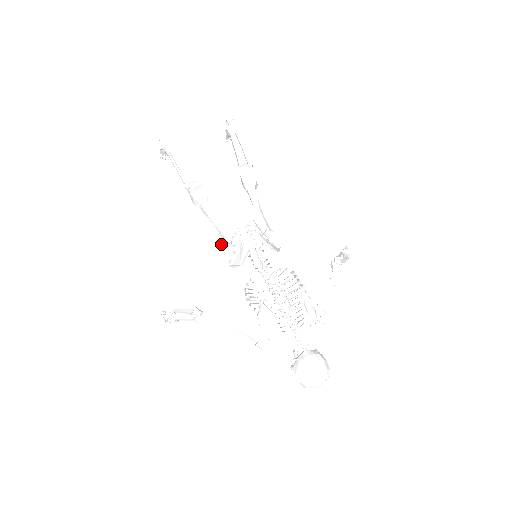
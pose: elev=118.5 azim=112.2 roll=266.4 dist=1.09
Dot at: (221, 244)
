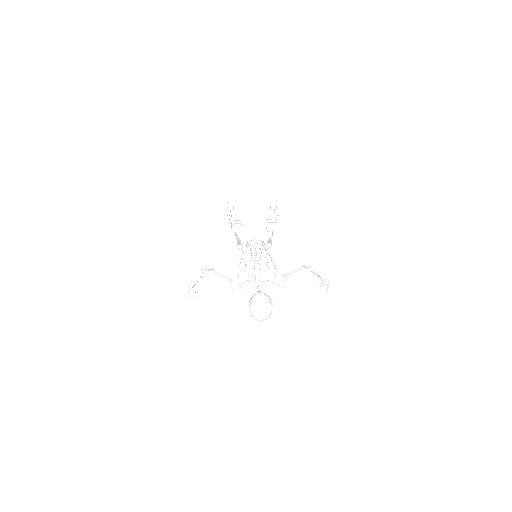
Dot at: occluded
